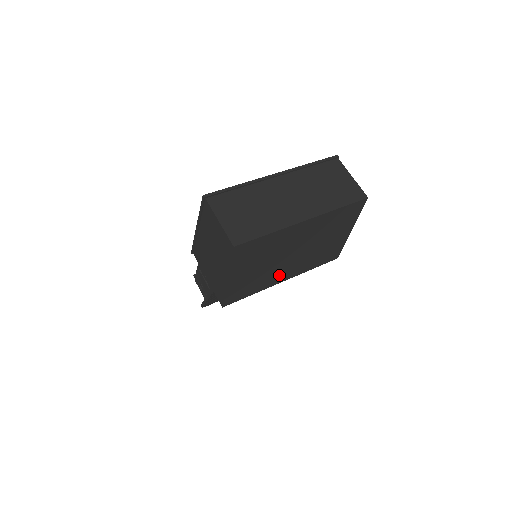
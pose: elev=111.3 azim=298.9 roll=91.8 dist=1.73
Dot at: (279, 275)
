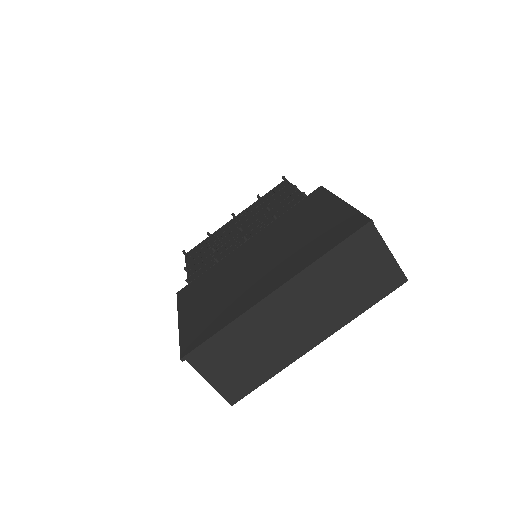
Dot at: occluded
